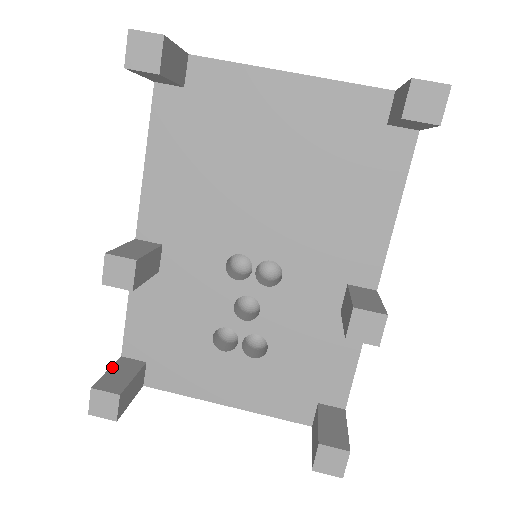
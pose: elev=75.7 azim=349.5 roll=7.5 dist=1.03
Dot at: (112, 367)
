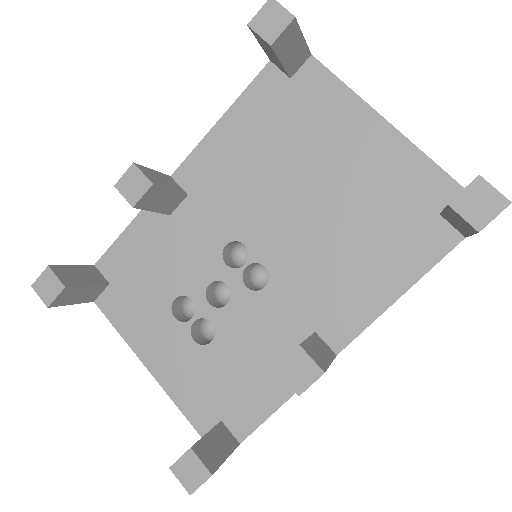
Dot at: (79, 266)
